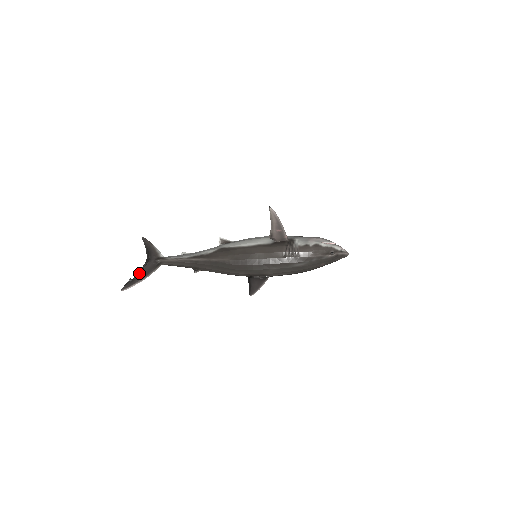
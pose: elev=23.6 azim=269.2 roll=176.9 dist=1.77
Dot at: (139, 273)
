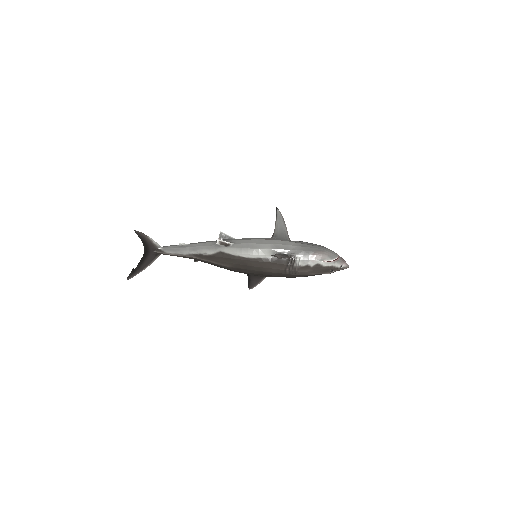
Dot at: (140, 264)
